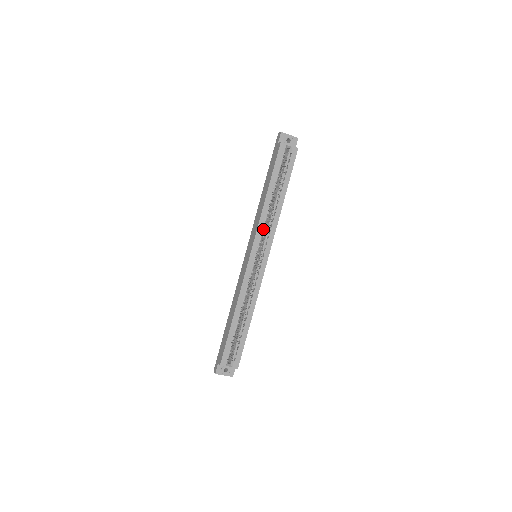
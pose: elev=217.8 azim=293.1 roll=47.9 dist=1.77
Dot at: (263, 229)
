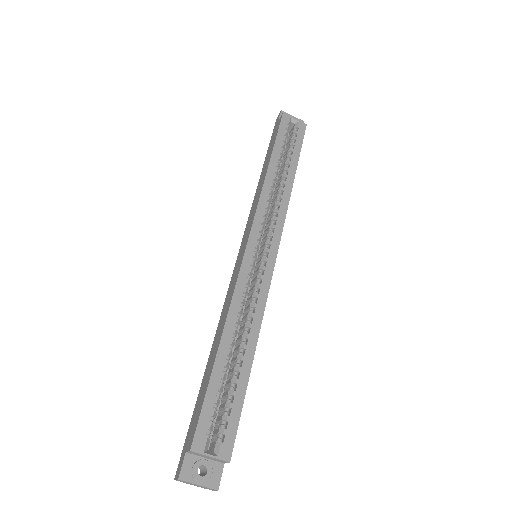
Dot at: (266, 211)
